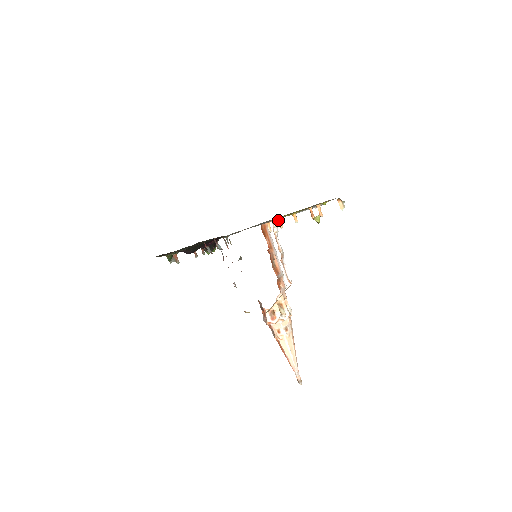
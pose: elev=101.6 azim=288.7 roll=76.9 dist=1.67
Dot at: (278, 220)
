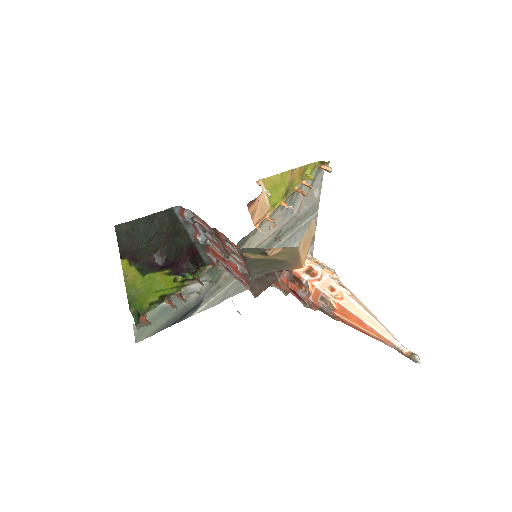
Dot at: (266, 218)
